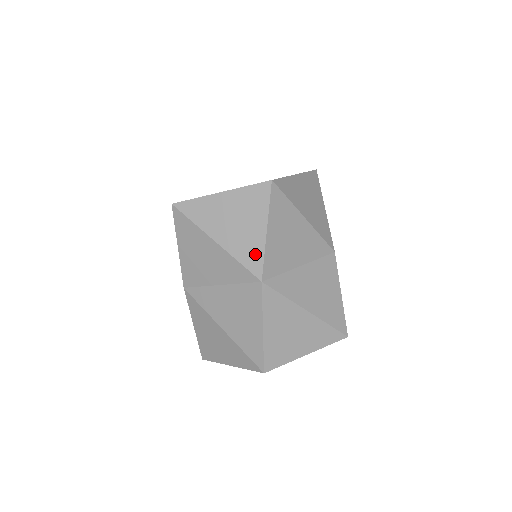
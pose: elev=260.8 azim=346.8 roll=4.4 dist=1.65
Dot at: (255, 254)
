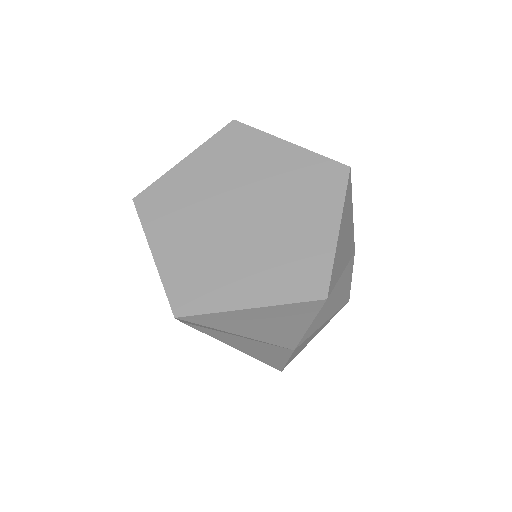
Dot at: occluded
